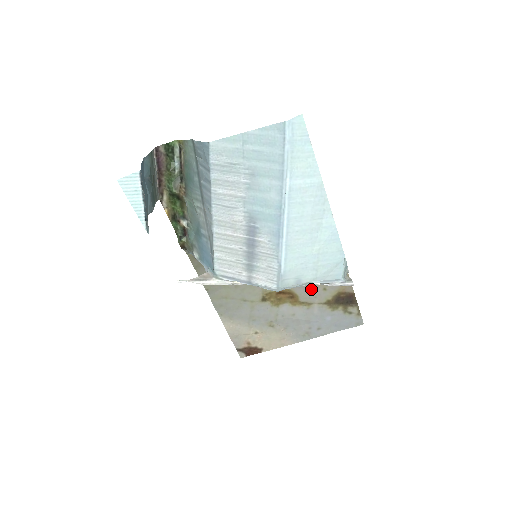
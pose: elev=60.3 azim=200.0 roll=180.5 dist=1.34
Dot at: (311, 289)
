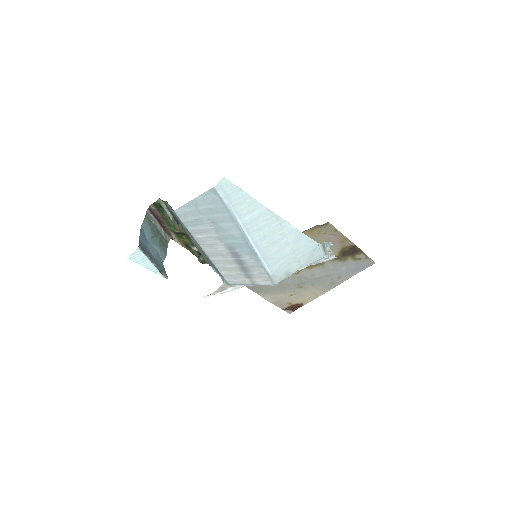
Dot at: occluded
